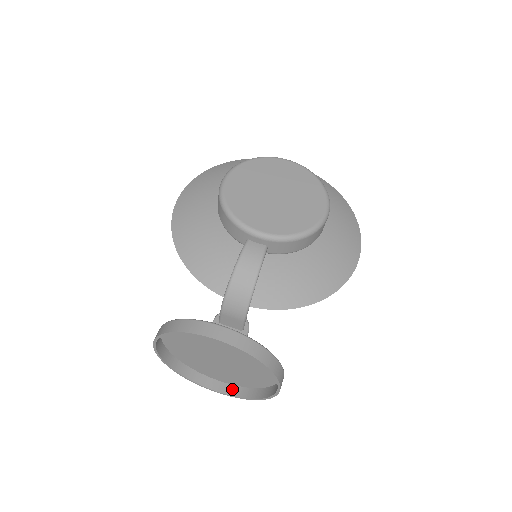
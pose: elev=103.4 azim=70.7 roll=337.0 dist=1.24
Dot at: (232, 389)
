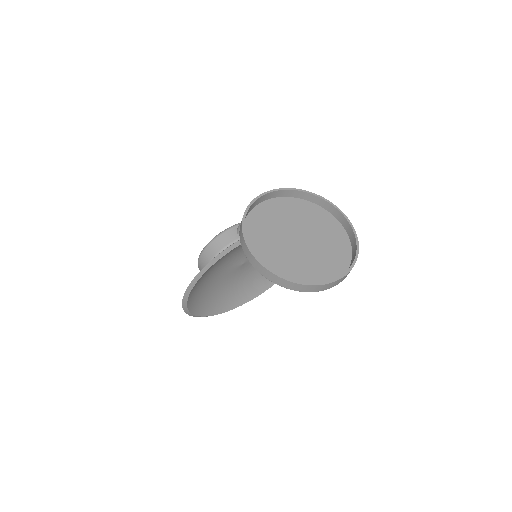
Dot at: occluded
